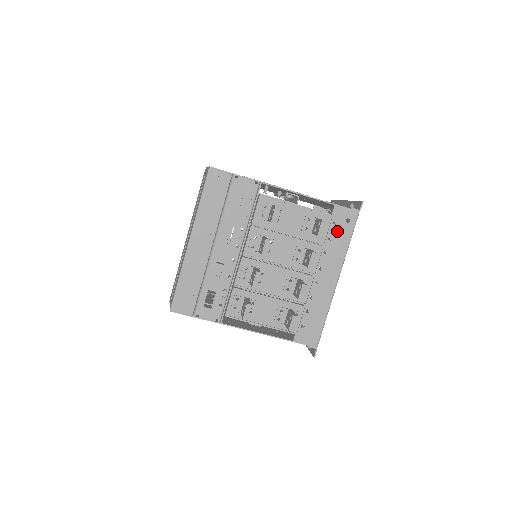
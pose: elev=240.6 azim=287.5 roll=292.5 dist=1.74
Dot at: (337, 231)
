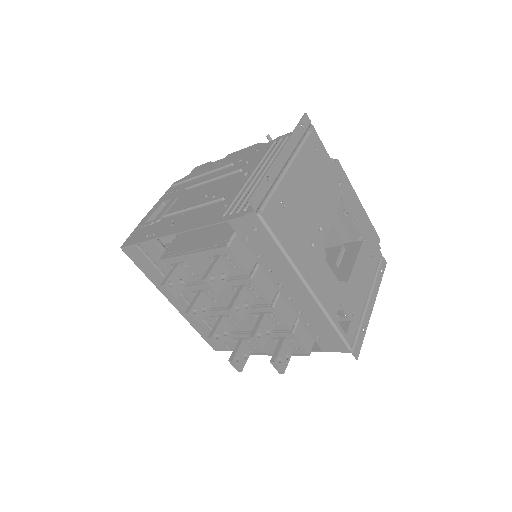
Dot at: (257, 245)
